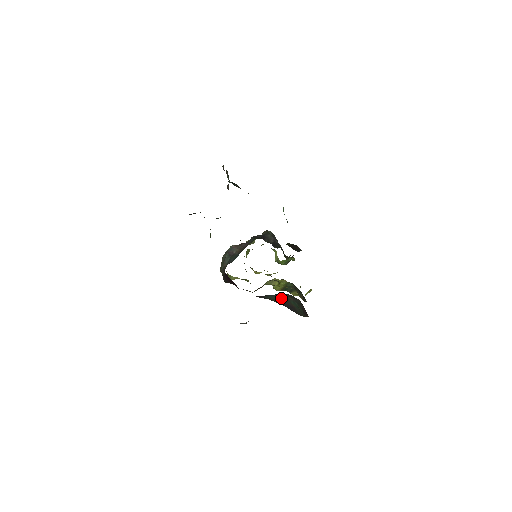
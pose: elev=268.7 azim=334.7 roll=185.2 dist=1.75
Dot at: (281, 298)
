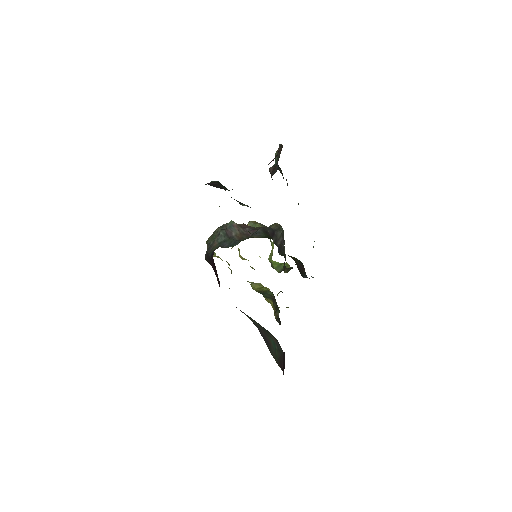
Dot at: (262, 327)
